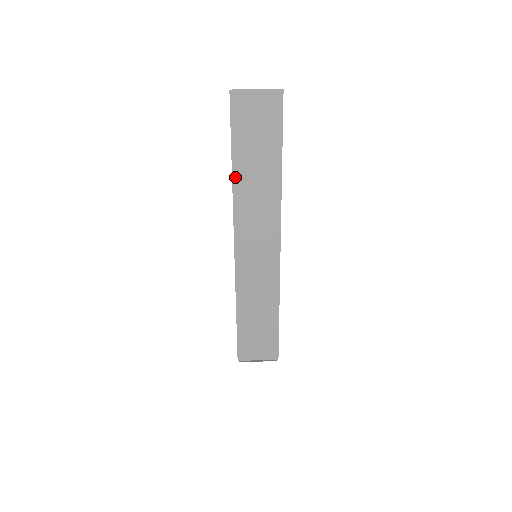
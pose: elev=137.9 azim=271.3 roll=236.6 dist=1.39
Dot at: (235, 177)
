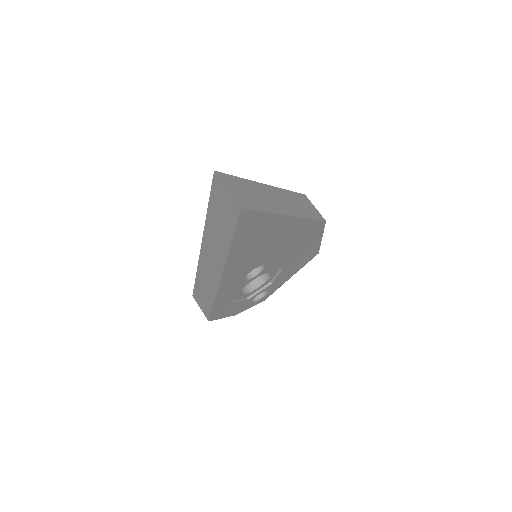
Dot at: (208, 218)
